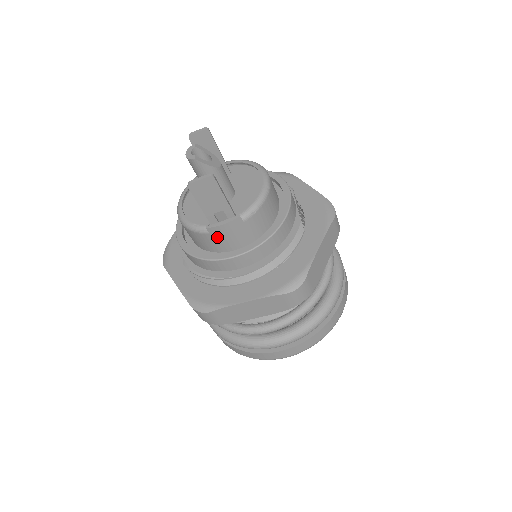
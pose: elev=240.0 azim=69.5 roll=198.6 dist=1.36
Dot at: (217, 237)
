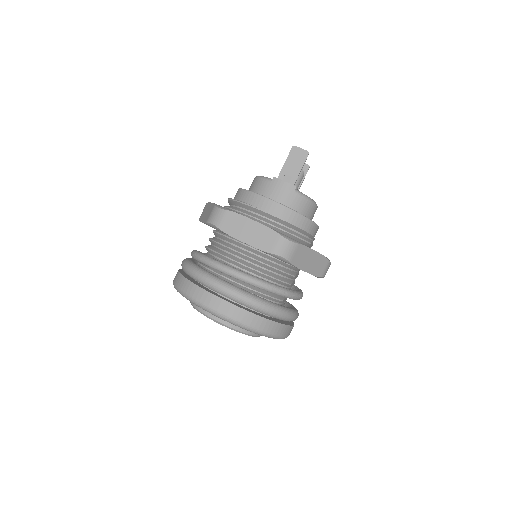
Dot at: (272, 187)
